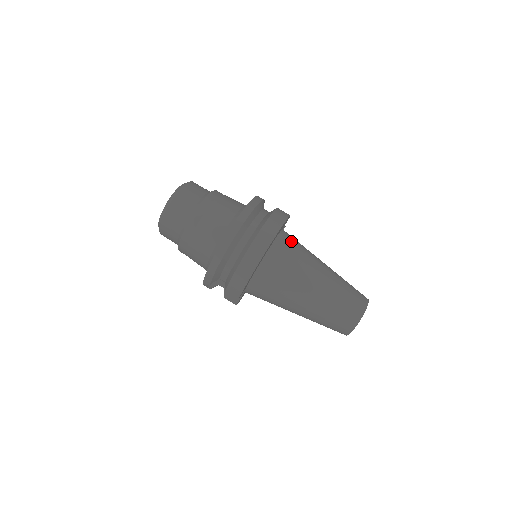
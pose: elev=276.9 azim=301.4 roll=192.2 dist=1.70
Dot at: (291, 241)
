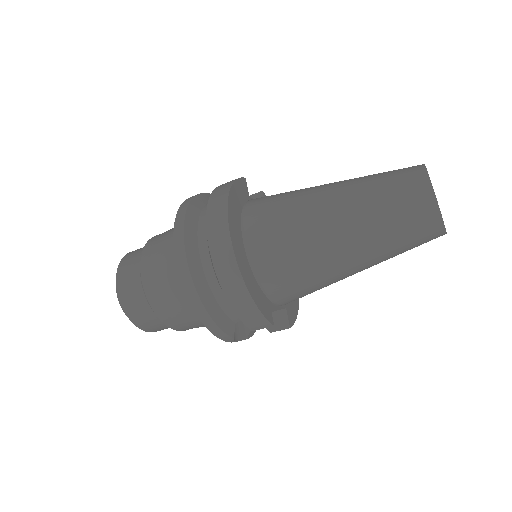
Dot at: (263, 203)
